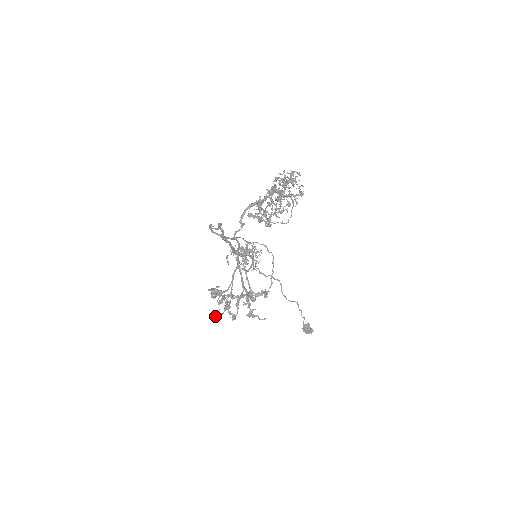
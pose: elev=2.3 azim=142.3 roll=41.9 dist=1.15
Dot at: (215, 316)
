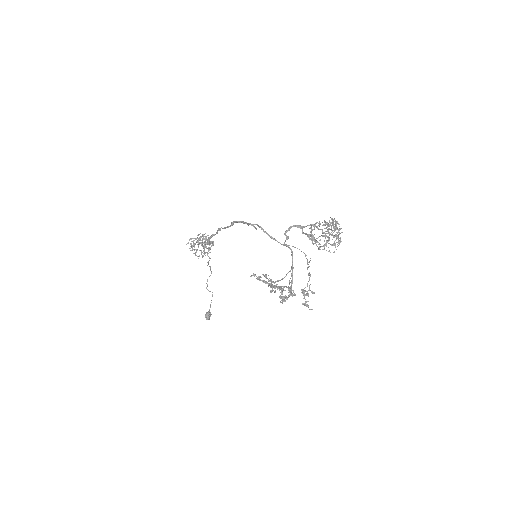
Dot at: (284, 297)
